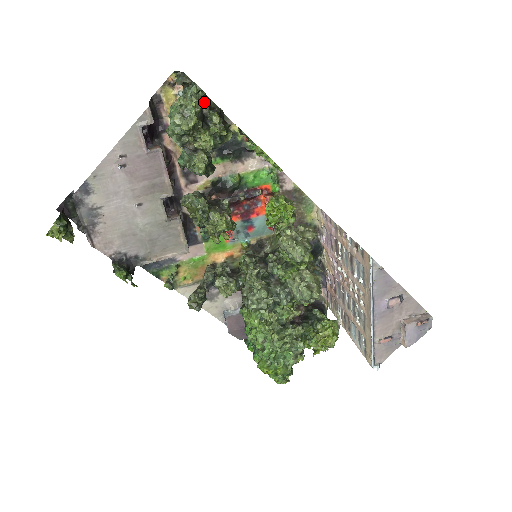
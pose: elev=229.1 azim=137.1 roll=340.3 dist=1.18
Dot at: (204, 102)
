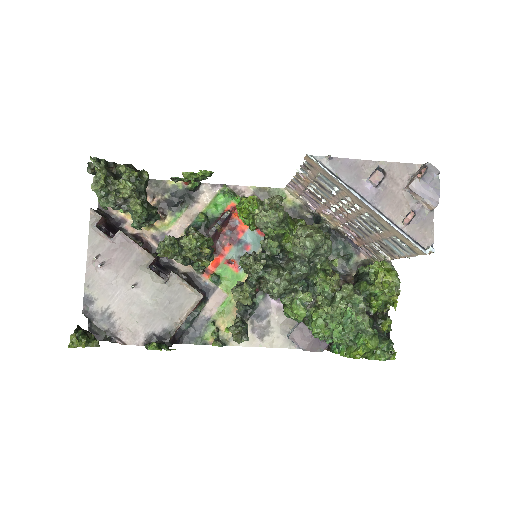
Dot at: (111, 167)
